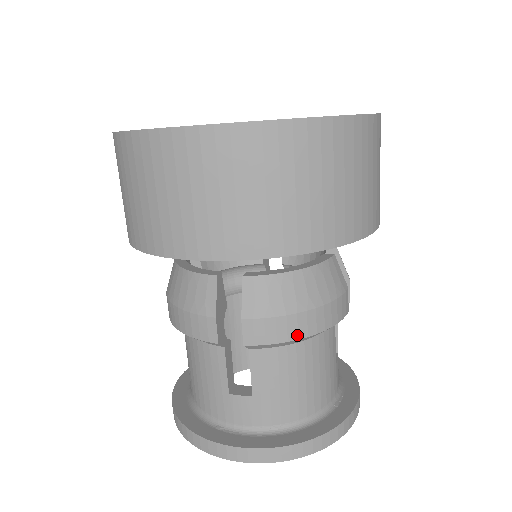
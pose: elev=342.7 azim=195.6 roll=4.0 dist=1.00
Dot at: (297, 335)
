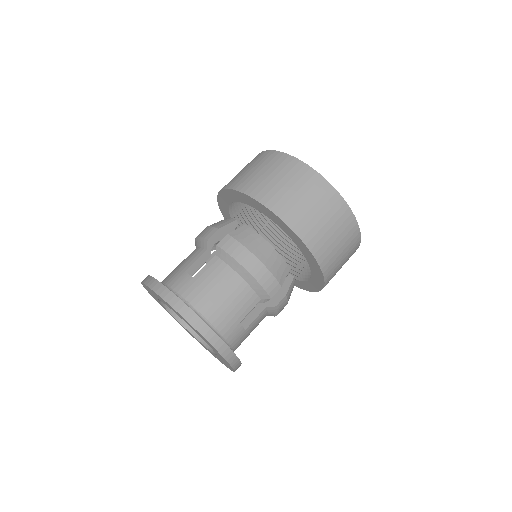
Dot at: (241, 261)
